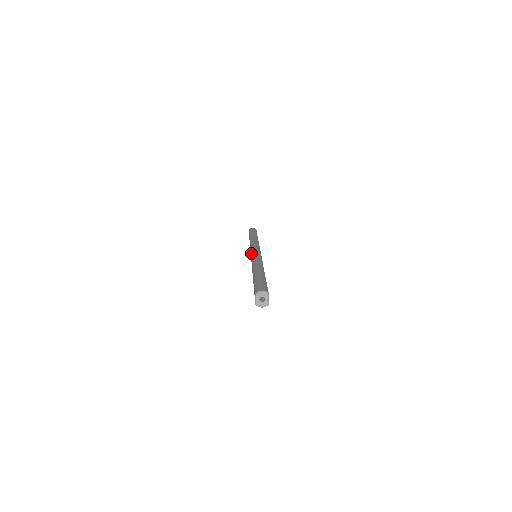
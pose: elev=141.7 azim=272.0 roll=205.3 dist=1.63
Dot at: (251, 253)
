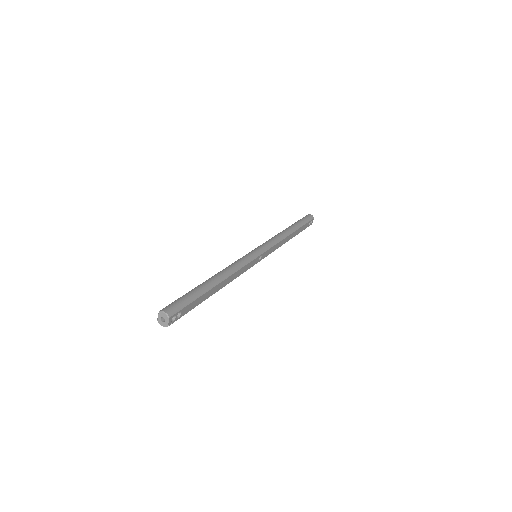
Dot at: (249, 252)
